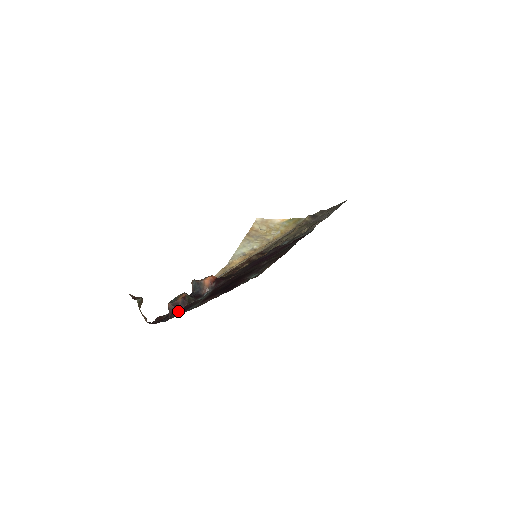
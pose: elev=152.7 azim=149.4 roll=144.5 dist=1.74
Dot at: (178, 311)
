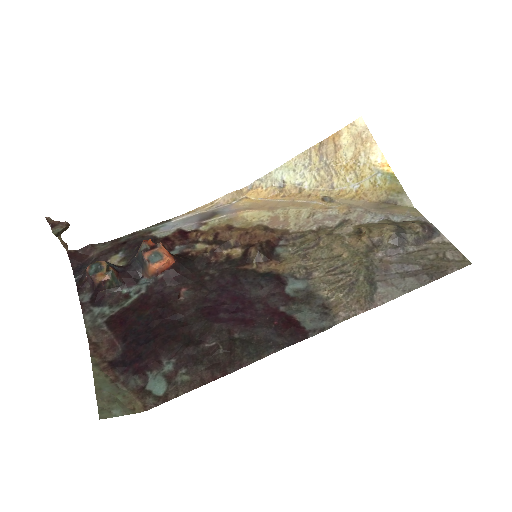
Dot at: (92, 288)
